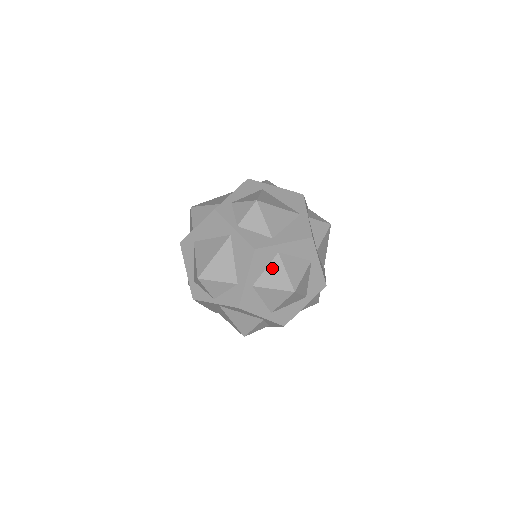
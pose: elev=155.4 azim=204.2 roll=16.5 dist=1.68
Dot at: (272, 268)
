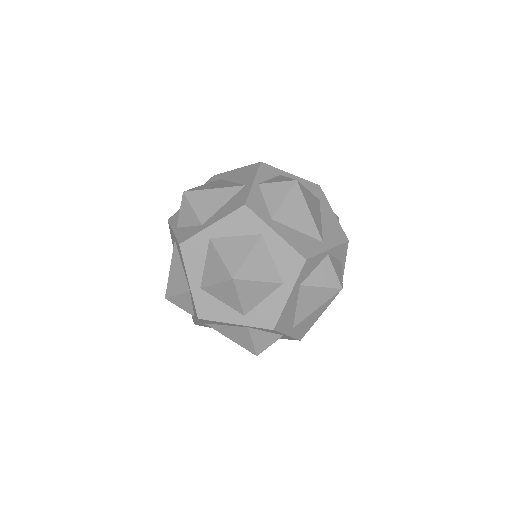
Dot at: (241, 241)
